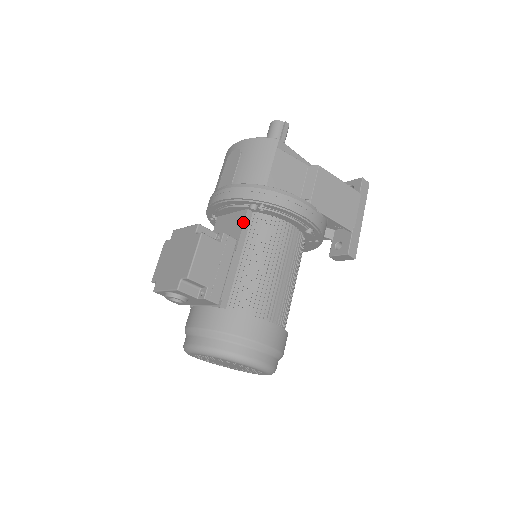
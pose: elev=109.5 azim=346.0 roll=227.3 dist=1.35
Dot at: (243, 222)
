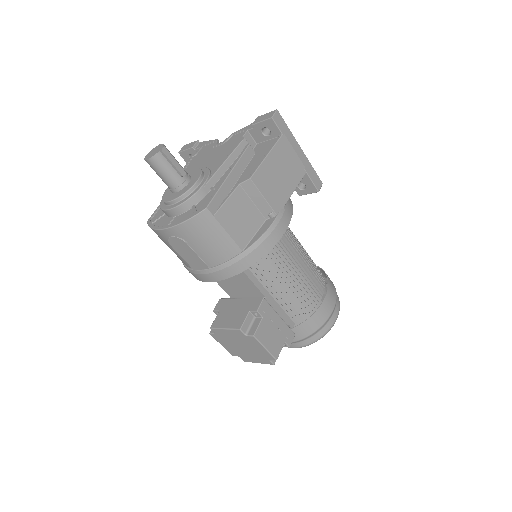
Dot at: (248, 278)
